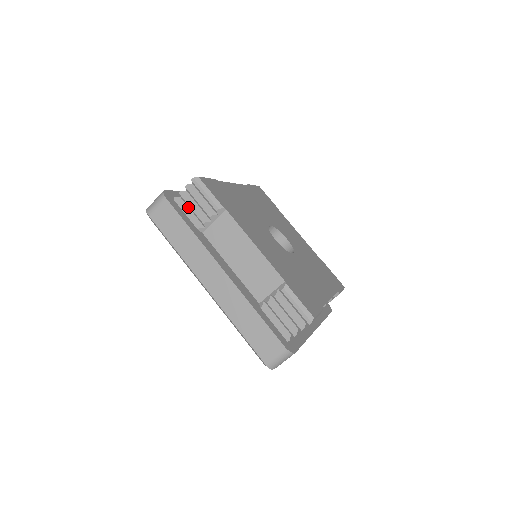
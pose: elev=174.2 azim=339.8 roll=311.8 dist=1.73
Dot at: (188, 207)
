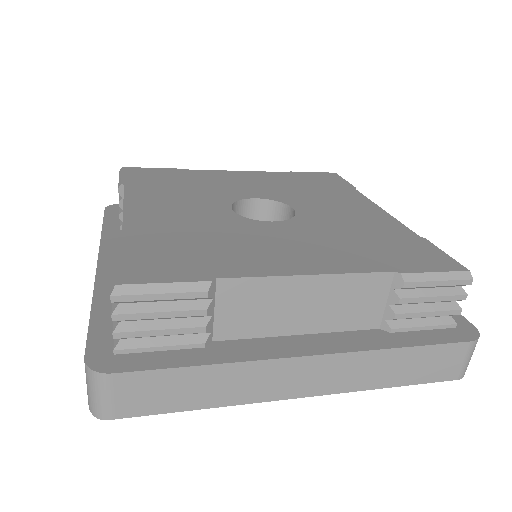
Dot at: occluded
